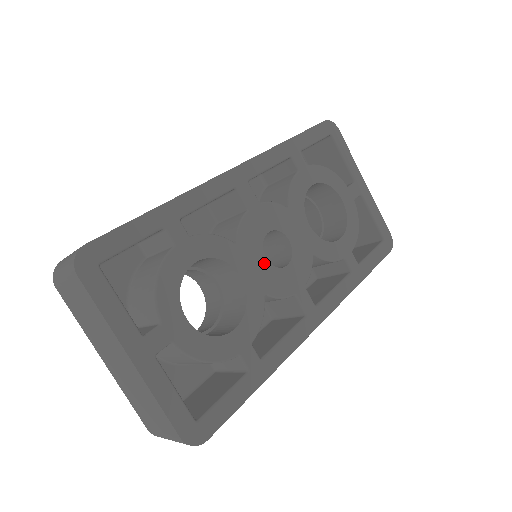
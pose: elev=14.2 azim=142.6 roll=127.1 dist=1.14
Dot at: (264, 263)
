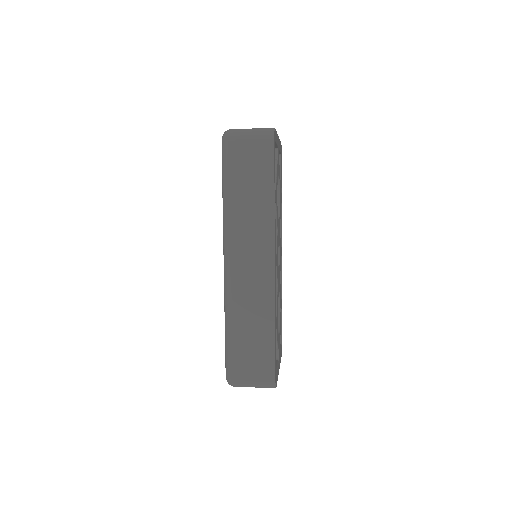
Dot at: (279, 271)
